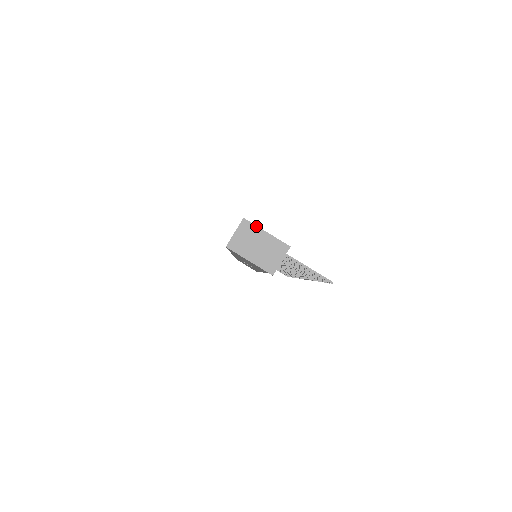
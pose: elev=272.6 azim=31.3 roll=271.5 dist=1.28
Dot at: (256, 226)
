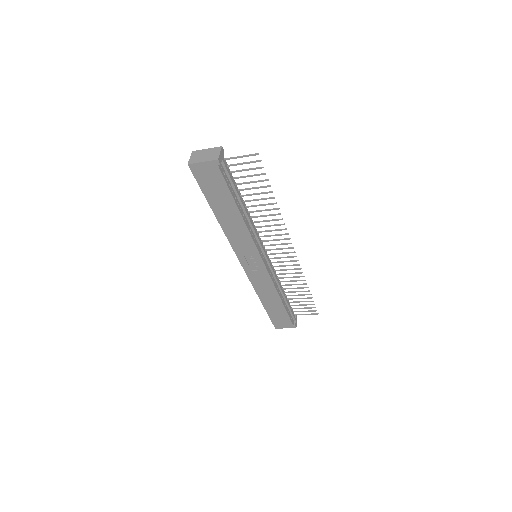
Dot at: (200, 150)
